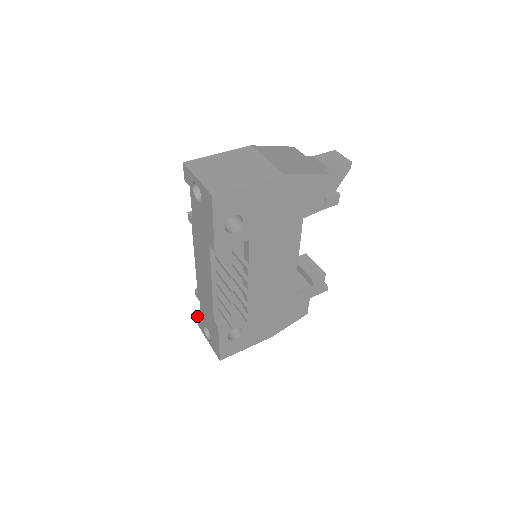
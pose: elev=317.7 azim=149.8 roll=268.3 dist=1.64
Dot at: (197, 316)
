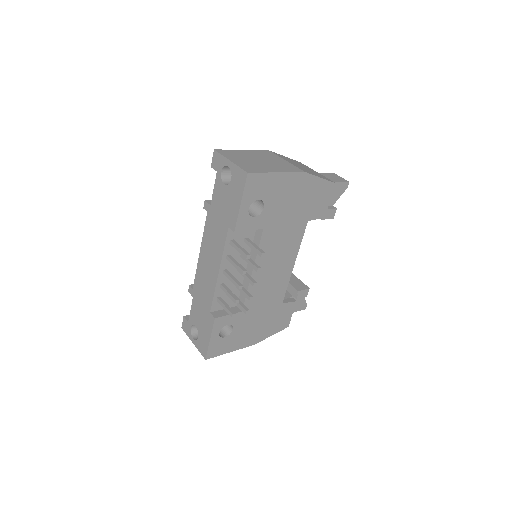
Dot at: (183, 316)
